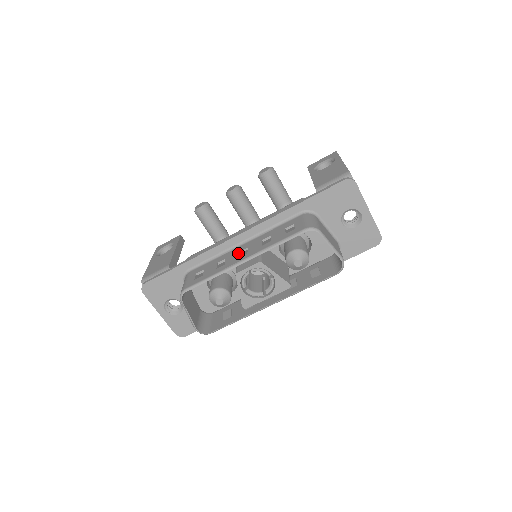
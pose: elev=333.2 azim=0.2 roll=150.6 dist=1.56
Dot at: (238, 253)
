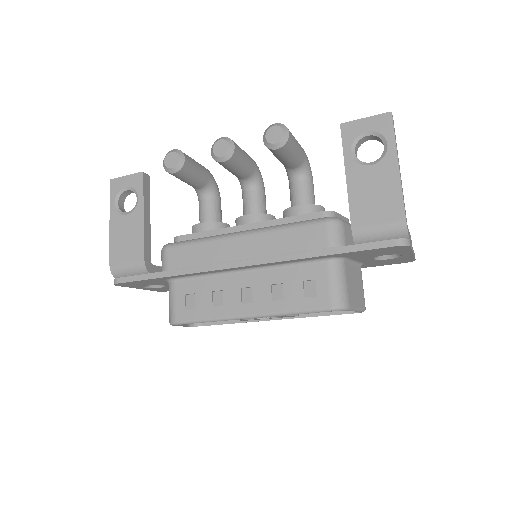
Dot at: (239, 292)
